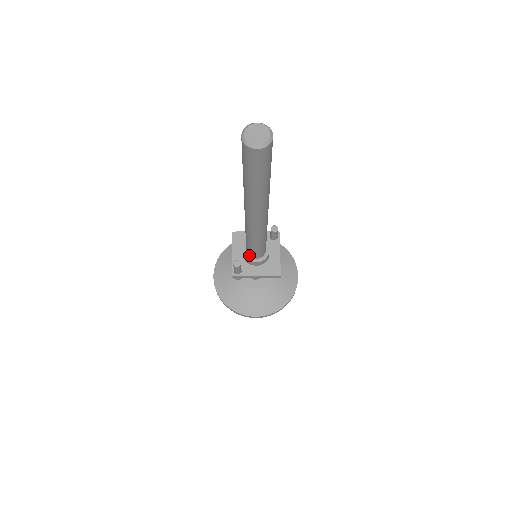
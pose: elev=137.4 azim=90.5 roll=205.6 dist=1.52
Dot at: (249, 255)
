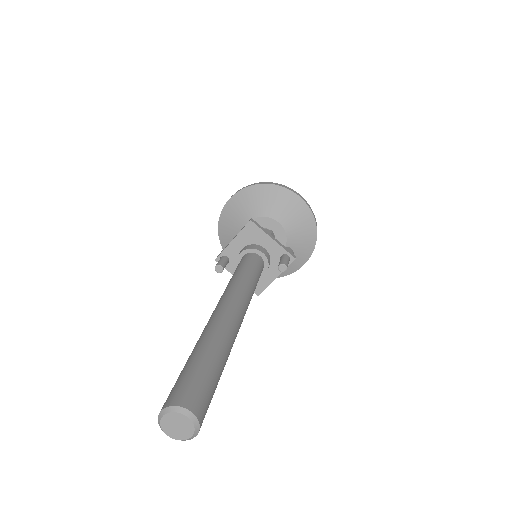
Dot at: occluded
